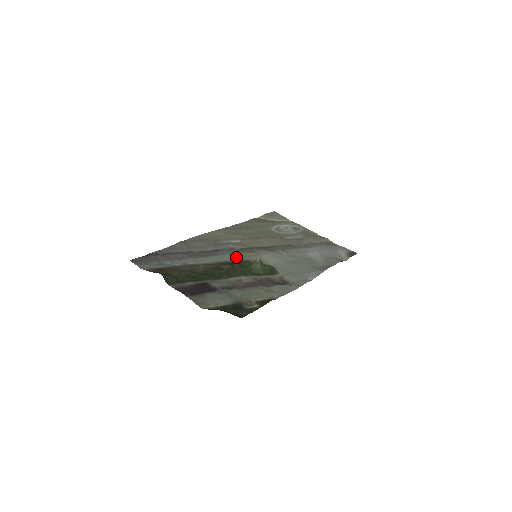
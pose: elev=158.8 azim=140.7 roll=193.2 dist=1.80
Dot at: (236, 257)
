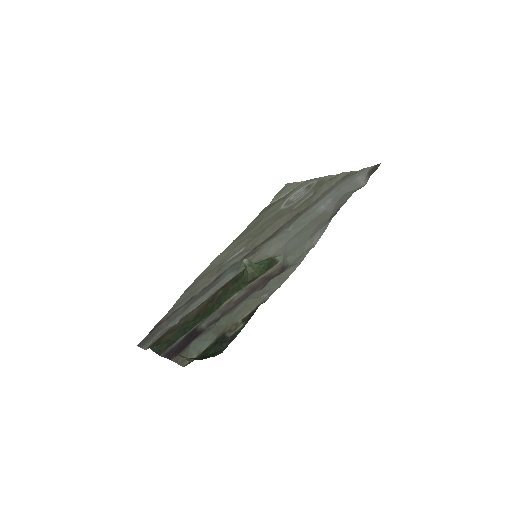
Dot at: (236, 272)
